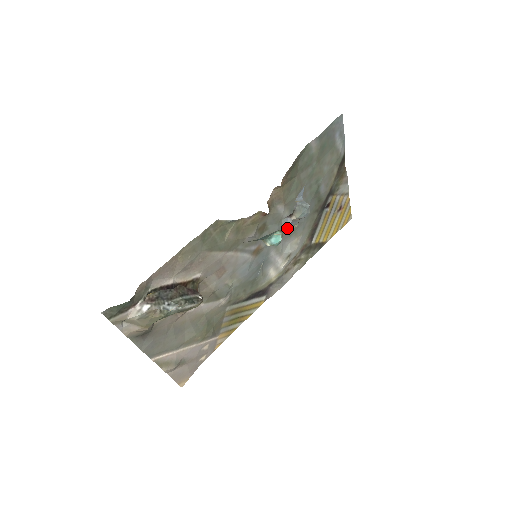
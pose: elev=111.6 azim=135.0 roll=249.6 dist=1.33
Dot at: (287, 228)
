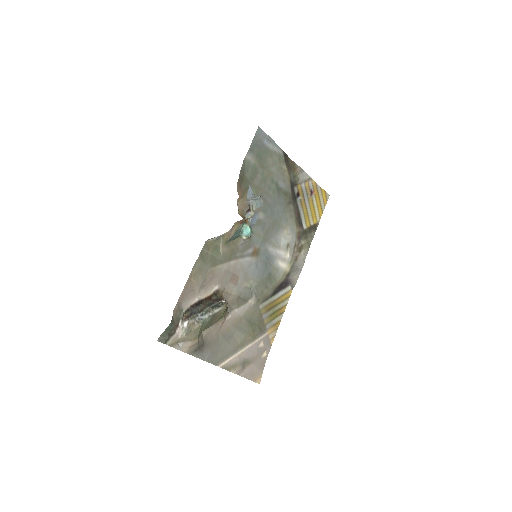
Dot at: (254, 221)
